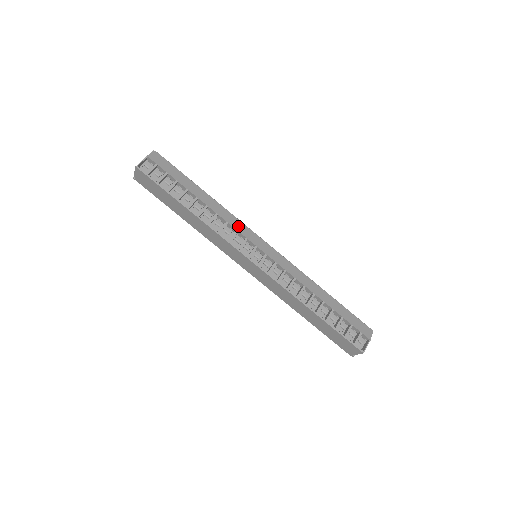
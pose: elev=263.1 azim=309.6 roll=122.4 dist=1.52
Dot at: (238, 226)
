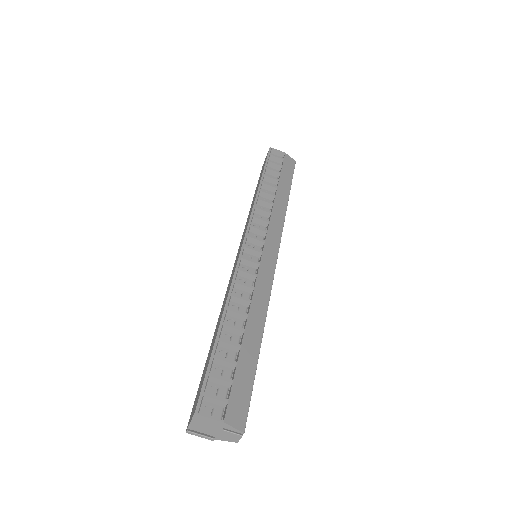
Dot at: (275, 224)
